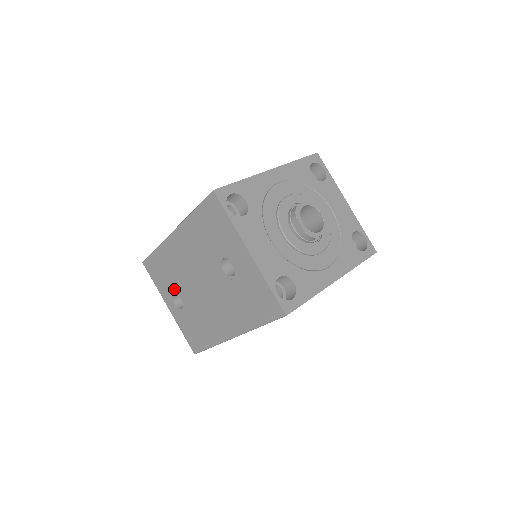
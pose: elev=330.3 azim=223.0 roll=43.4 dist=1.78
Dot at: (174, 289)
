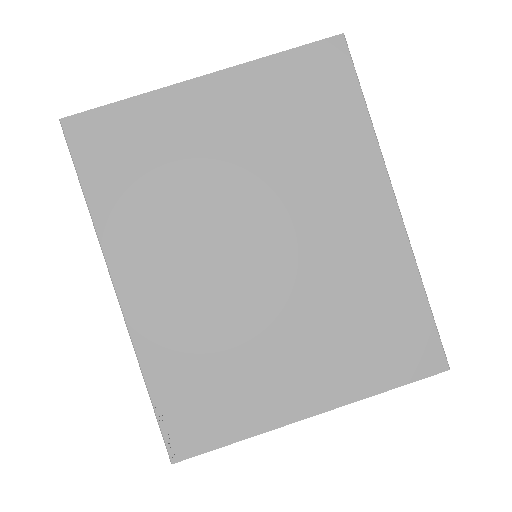
Dot at: occluded
